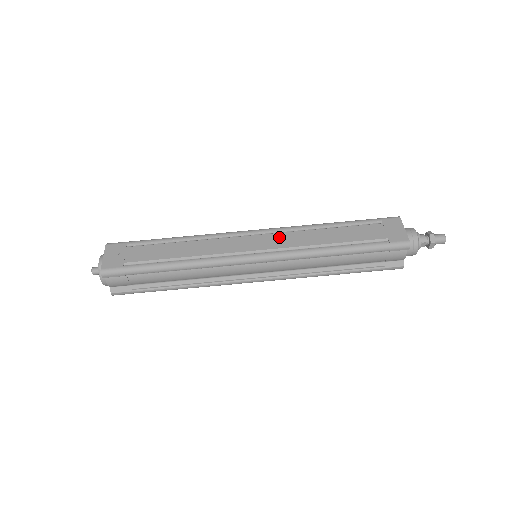
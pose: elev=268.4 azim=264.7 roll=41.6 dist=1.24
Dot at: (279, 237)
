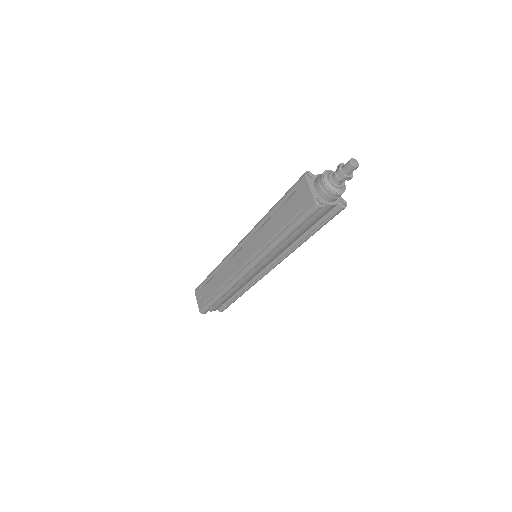
Dot at: (250, 244)
